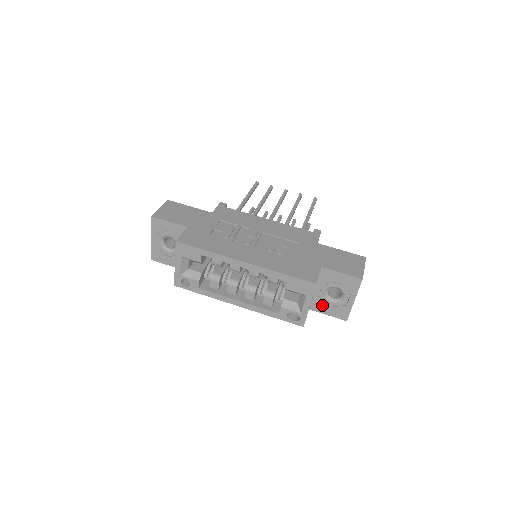
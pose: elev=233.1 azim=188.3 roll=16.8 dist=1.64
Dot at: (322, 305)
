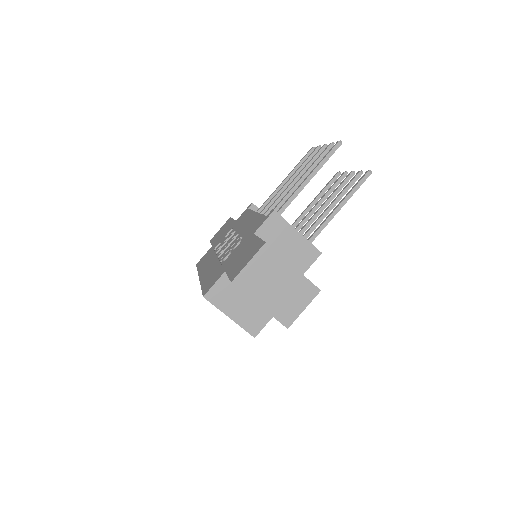
Dot at: occluded
